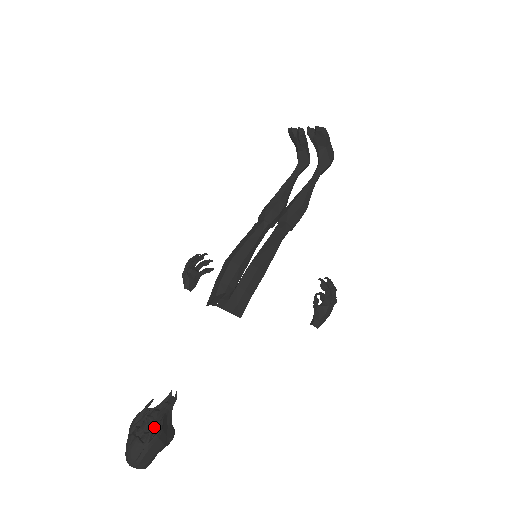
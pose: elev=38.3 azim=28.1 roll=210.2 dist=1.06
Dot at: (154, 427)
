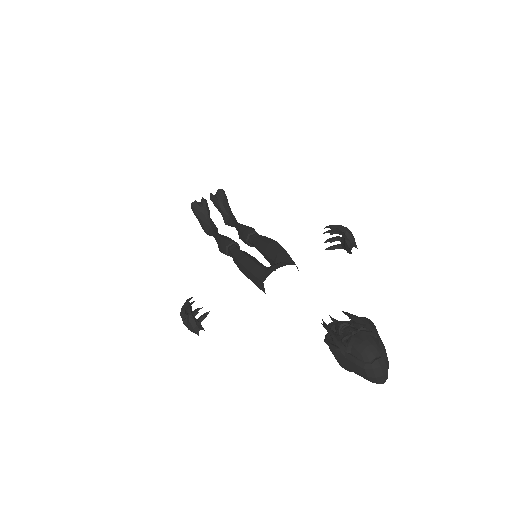
Dot at: (360, 319)
